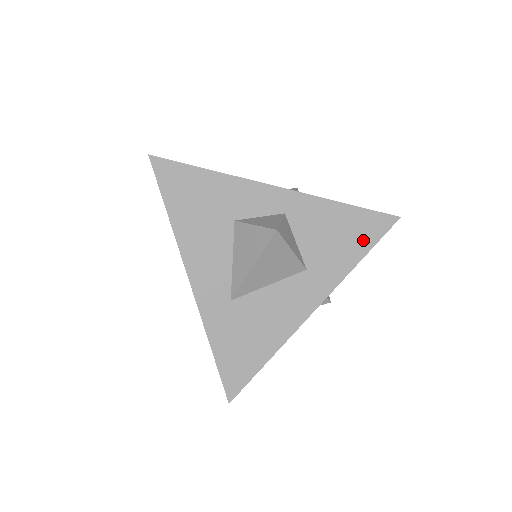
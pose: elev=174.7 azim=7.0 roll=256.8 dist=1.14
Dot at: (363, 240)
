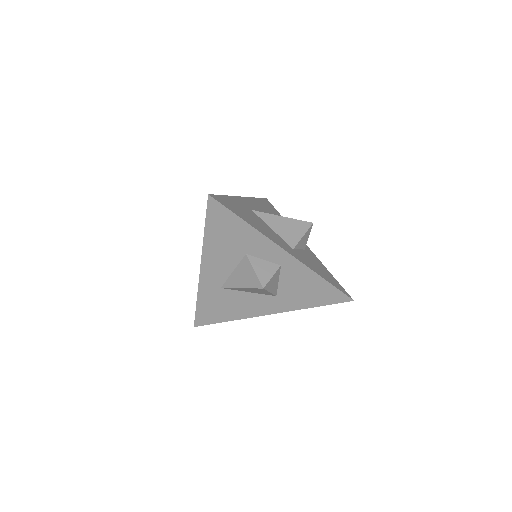
Dot at: (322, 300)
